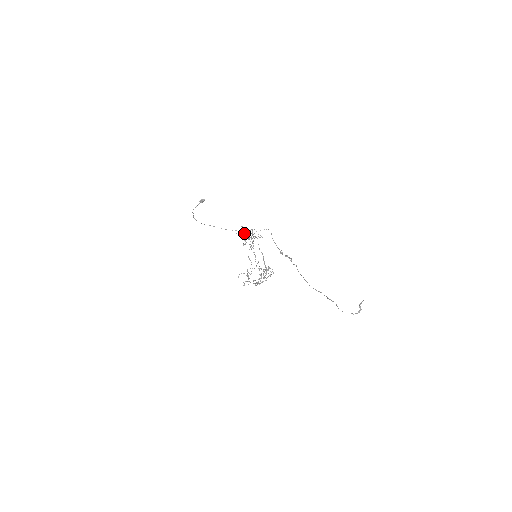
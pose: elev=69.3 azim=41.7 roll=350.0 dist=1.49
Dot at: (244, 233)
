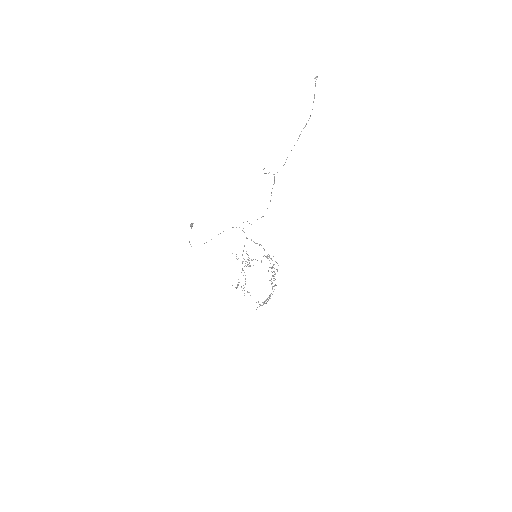
Dot at: (238, 285)
